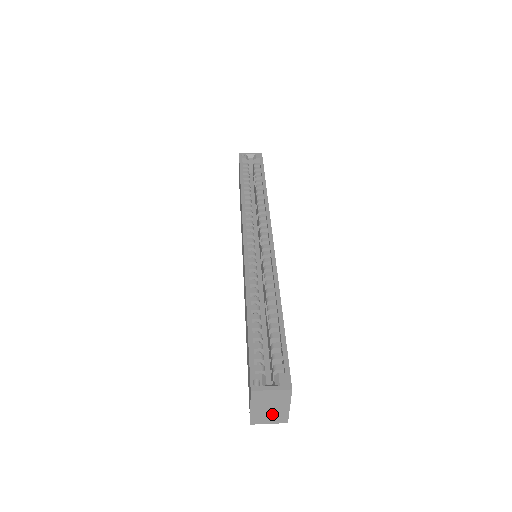
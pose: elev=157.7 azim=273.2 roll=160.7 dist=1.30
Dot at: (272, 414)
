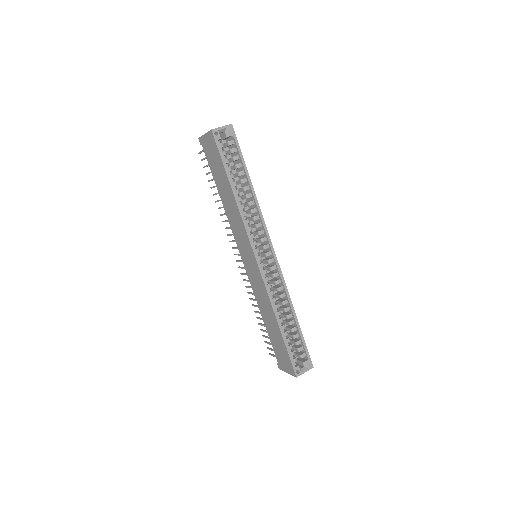
Dot at: occluded
